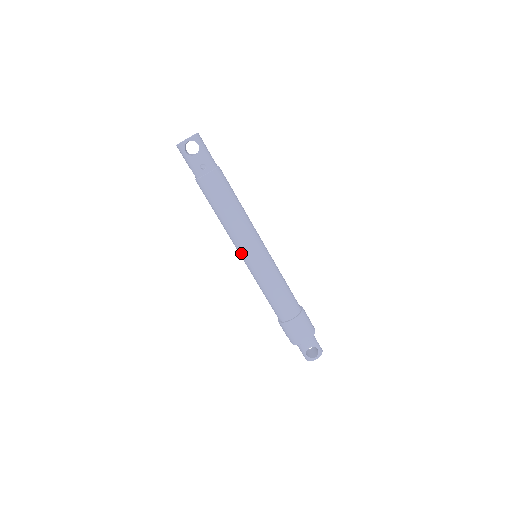
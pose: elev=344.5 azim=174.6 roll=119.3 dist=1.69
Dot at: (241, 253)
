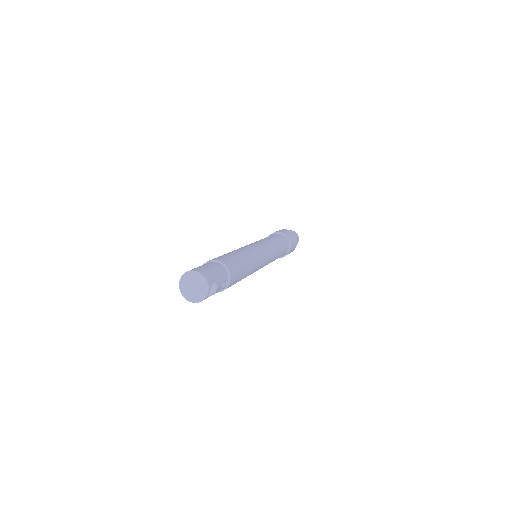
Dot at: occluded
